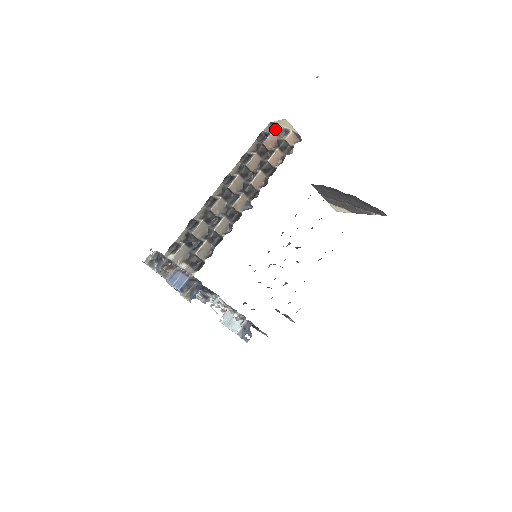
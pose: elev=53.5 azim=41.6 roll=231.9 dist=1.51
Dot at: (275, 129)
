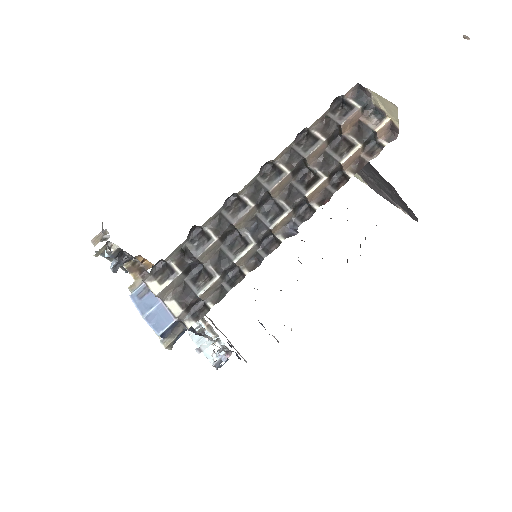
Dot at: (364, 101)
